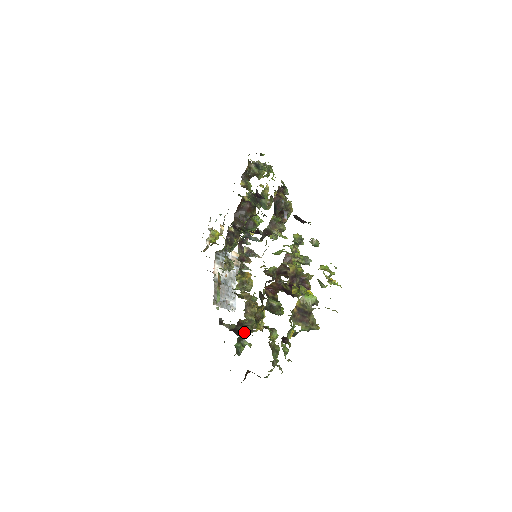
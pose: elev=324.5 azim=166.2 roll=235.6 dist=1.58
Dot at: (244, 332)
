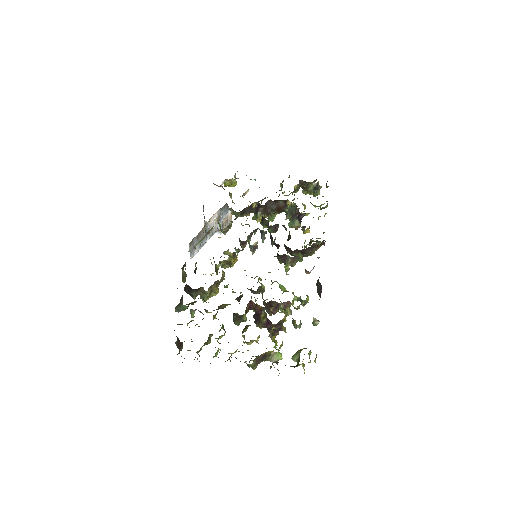
Dot at: (191, 294)
